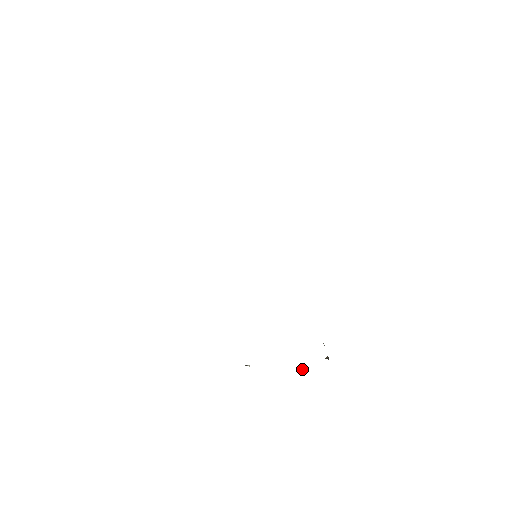
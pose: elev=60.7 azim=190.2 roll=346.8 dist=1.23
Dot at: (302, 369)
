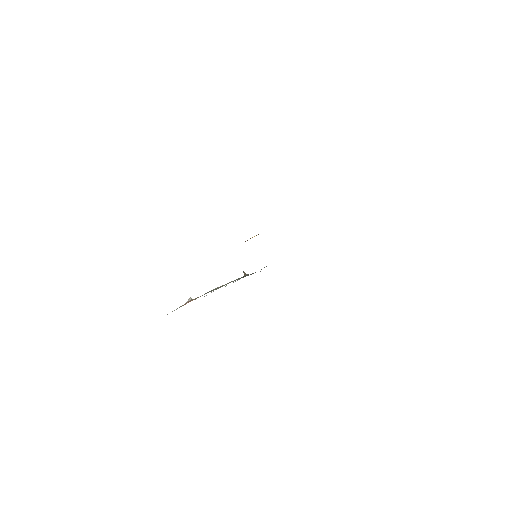
Dot at: occluded
